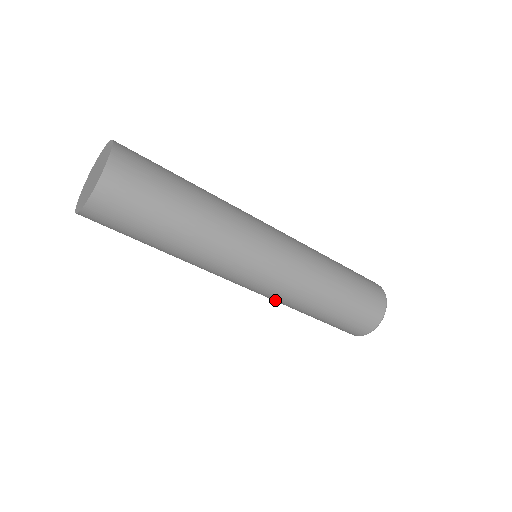
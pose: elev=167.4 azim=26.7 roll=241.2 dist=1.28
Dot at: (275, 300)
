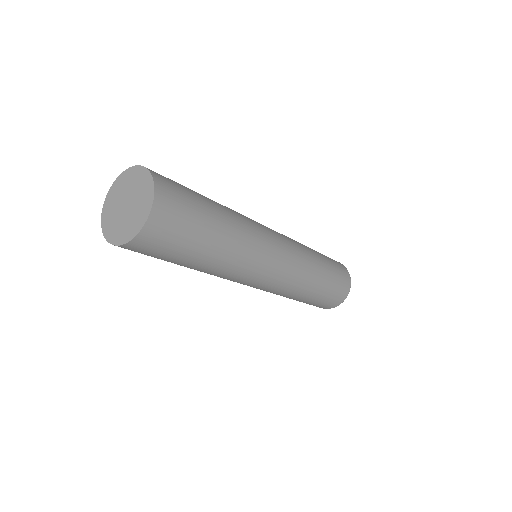
Dot at: occluded
